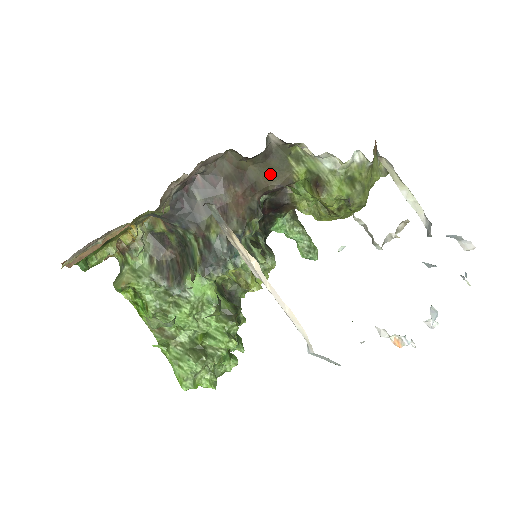
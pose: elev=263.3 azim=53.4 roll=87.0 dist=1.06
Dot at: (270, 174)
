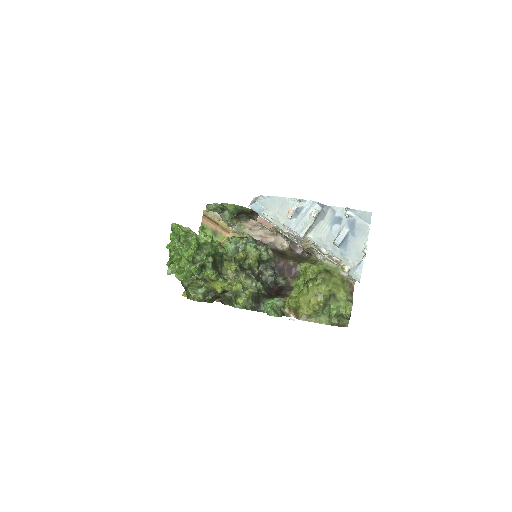
Dot at: (294, 259)
